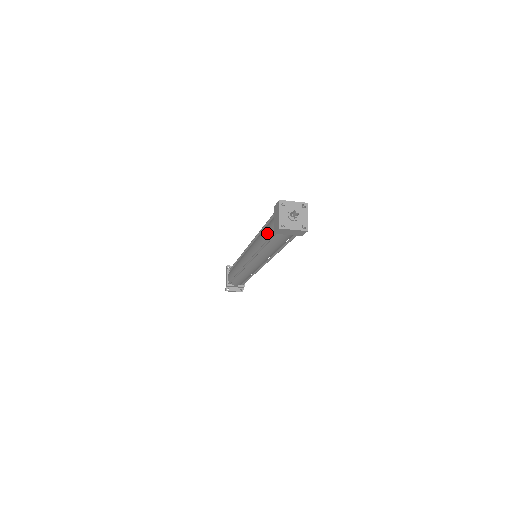
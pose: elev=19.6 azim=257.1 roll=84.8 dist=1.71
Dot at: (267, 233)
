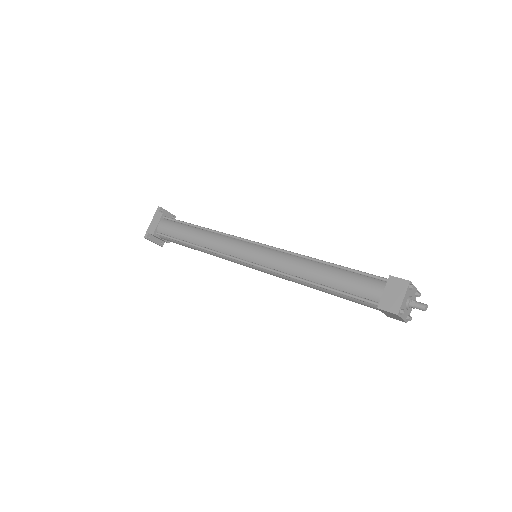
Dot at: (346, 285)
